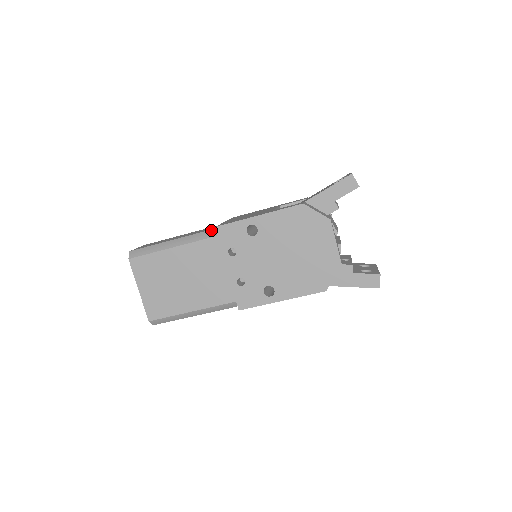
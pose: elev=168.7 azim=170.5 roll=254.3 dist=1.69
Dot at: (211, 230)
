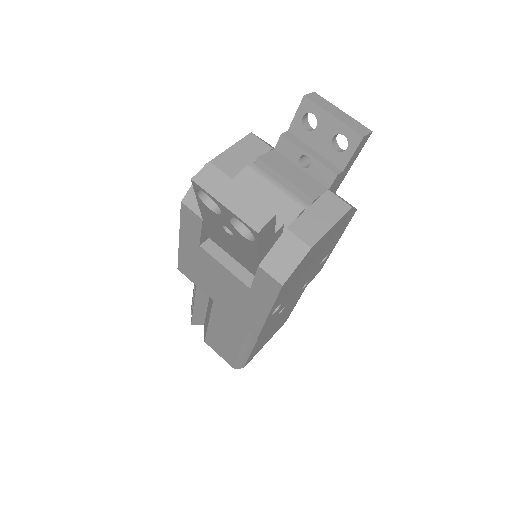
Dot at: (250, 334)
